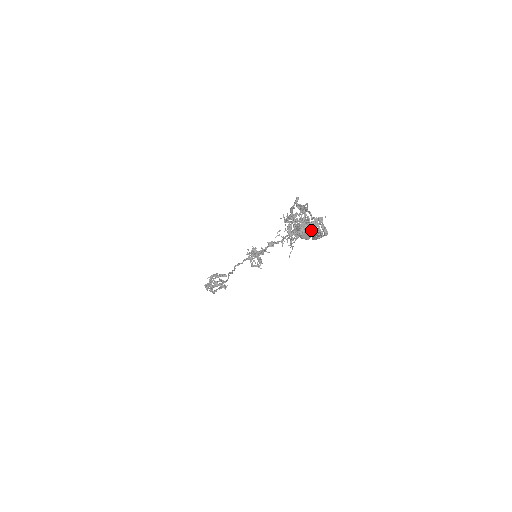
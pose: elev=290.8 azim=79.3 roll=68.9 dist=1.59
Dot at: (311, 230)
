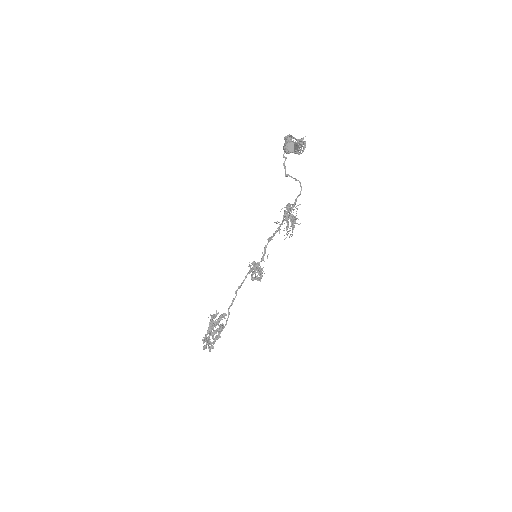
Dot at: (294, 144)
